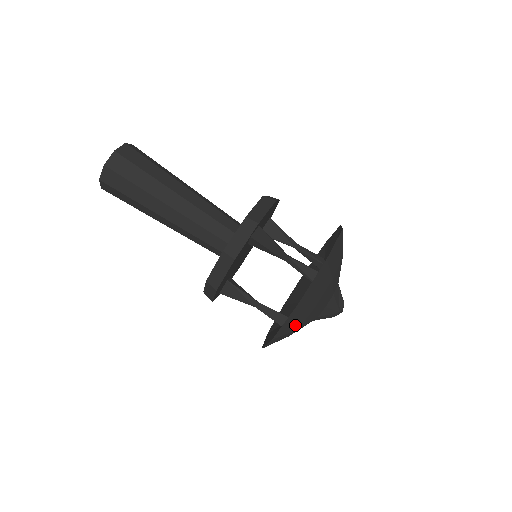
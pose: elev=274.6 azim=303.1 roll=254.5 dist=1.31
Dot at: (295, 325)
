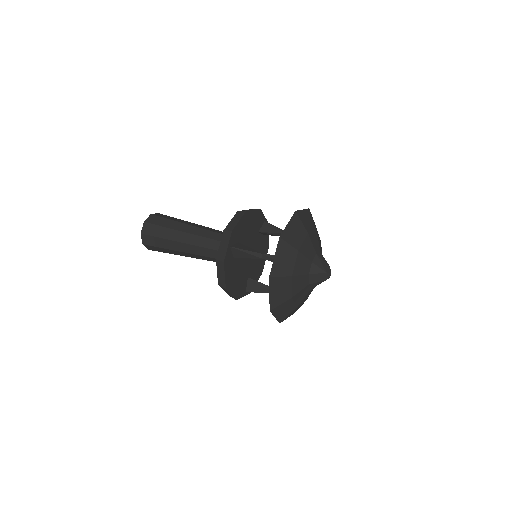
Dot at: (307, 225)
